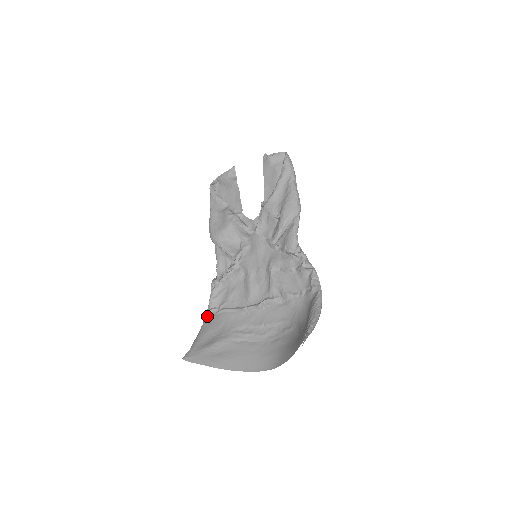
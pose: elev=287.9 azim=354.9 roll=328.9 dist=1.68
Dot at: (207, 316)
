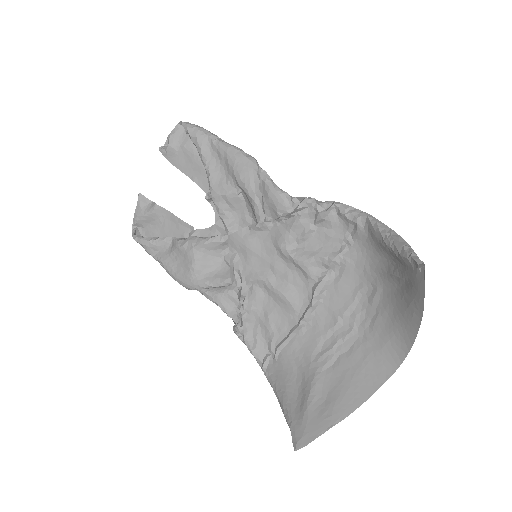
Dot at: (267, 373)
